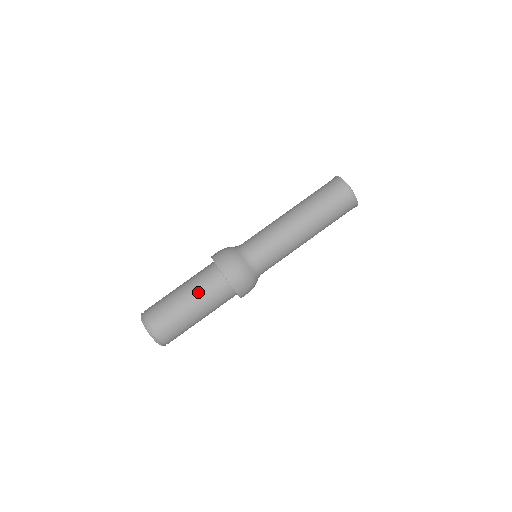
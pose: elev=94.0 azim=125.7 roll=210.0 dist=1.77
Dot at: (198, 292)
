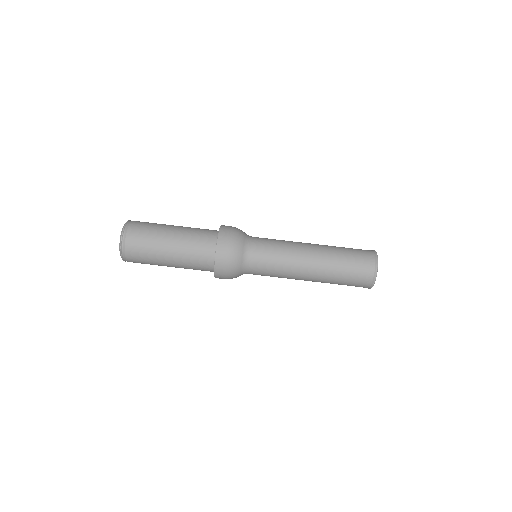
Dot at: (186, 239)
